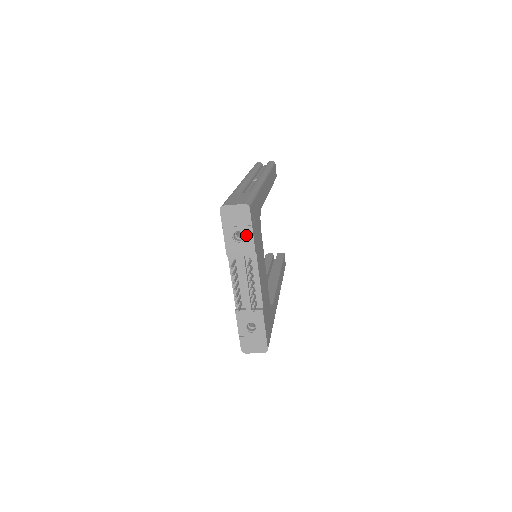
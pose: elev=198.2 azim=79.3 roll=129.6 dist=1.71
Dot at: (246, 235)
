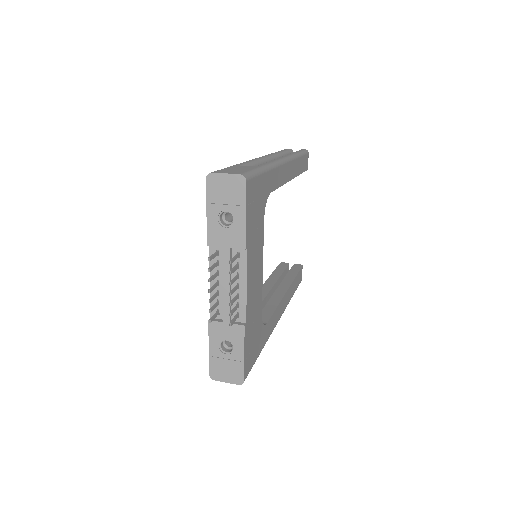
Dot at: (236, 219)
